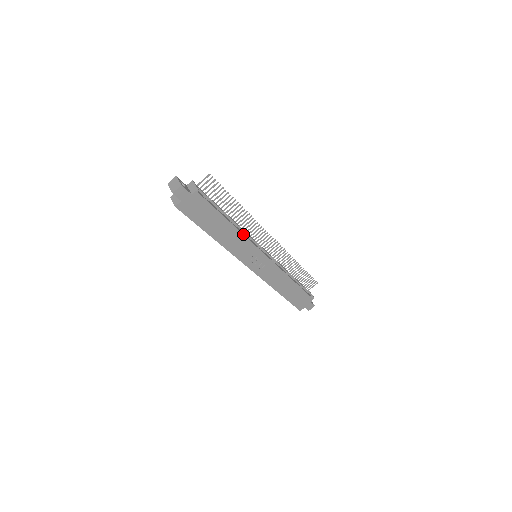
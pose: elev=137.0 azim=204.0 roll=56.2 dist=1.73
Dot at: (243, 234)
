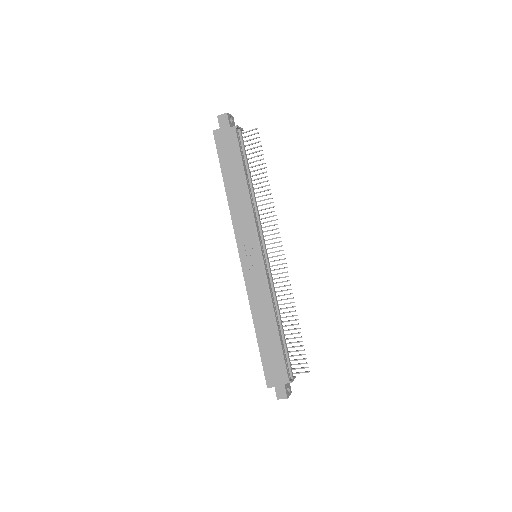
Dot at: (252, 207)
